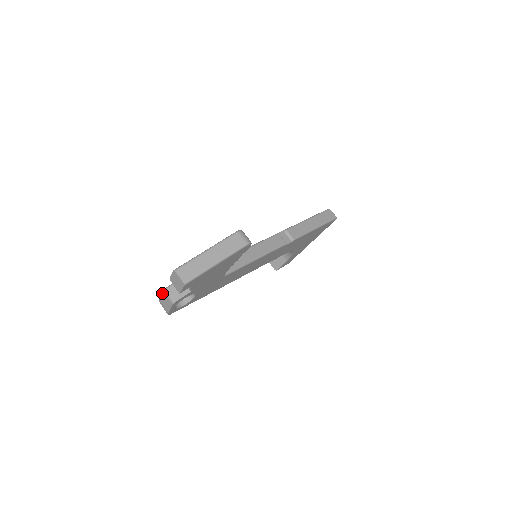
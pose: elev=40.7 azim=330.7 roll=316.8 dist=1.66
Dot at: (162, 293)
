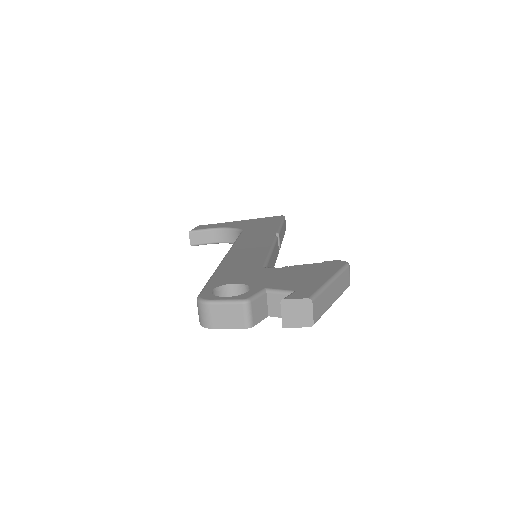
Dot at: (235, 302)
